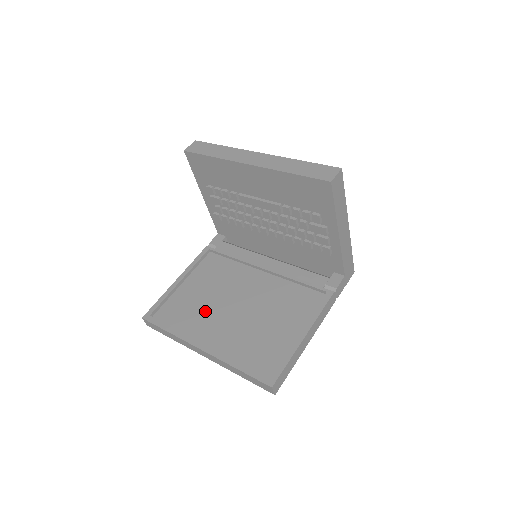
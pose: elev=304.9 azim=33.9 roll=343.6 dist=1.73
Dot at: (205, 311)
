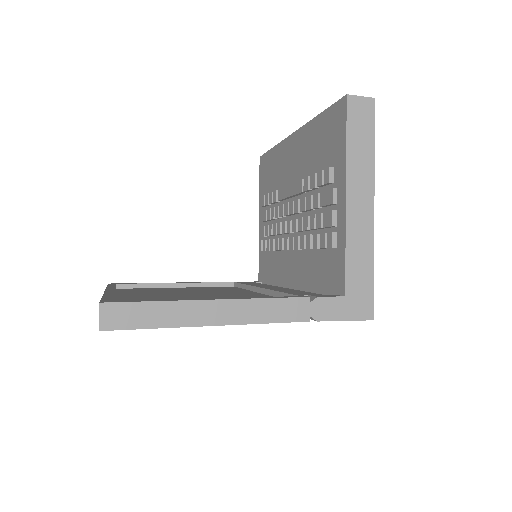
Dot at: (160, 292)
